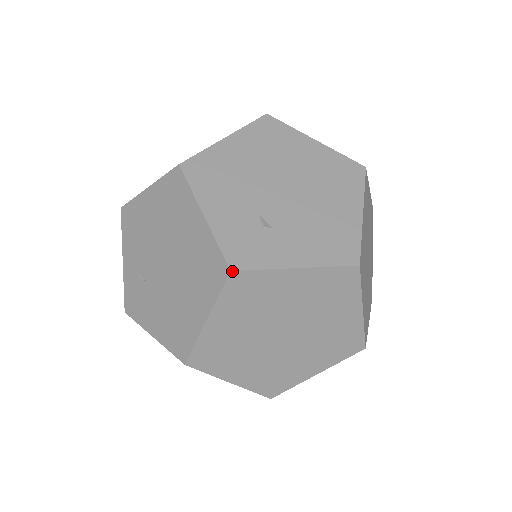
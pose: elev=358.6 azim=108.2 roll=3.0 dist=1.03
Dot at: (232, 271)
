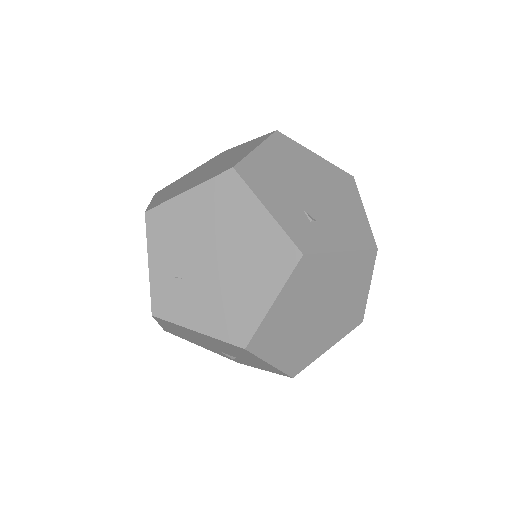
Dot at: (304, 255)
